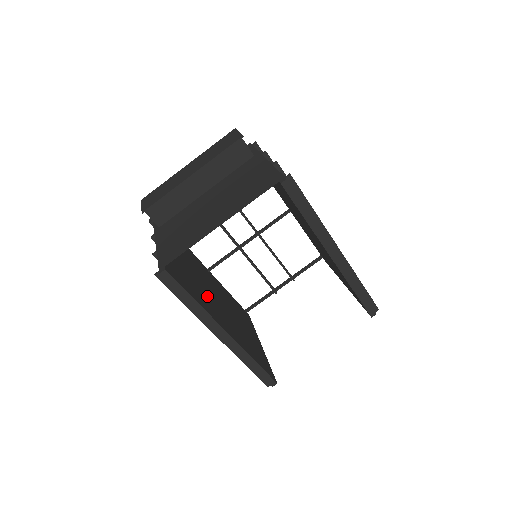
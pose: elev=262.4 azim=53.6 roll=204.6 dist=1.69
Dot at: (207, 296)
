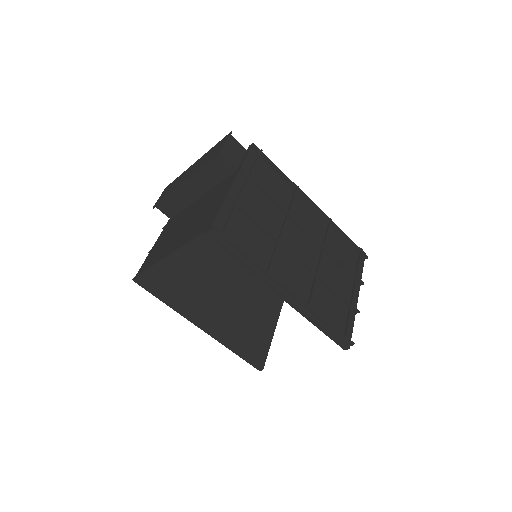
Dot at: (201, 288)
